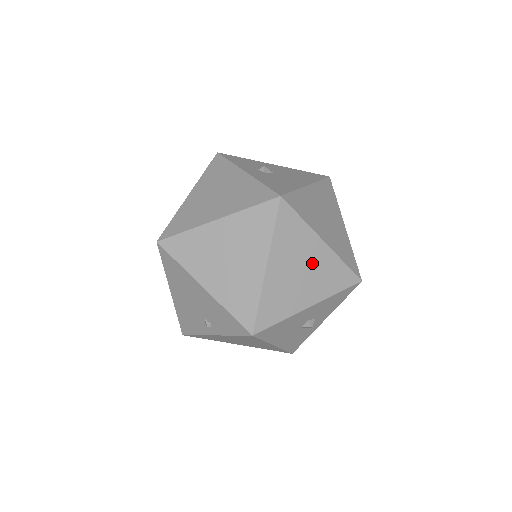
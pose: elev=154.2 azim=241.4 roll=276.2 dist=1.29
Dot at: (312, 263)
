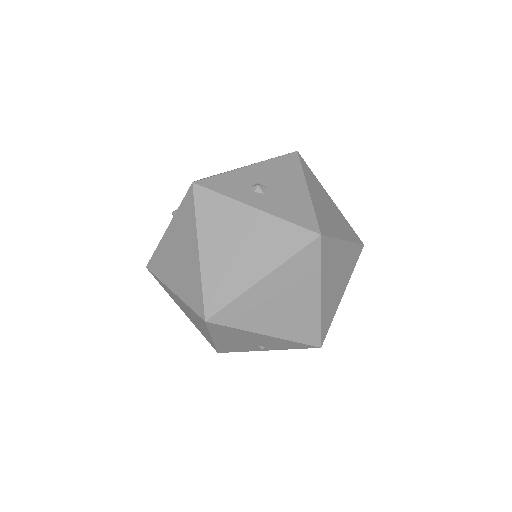
Dot at: (341, 263)
